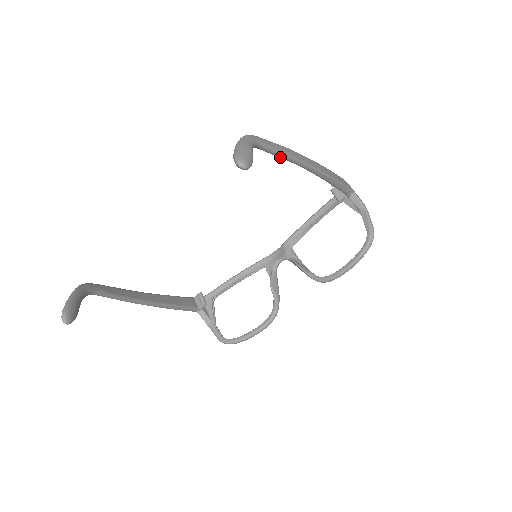
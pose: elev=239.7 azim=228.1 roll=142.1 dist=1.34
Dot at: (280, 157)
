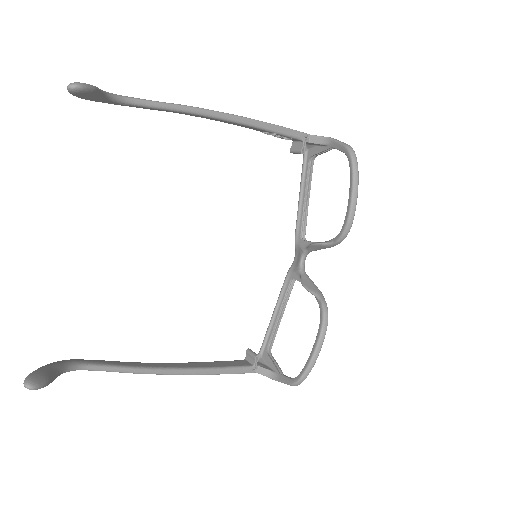
Dot at: (166, 109)
